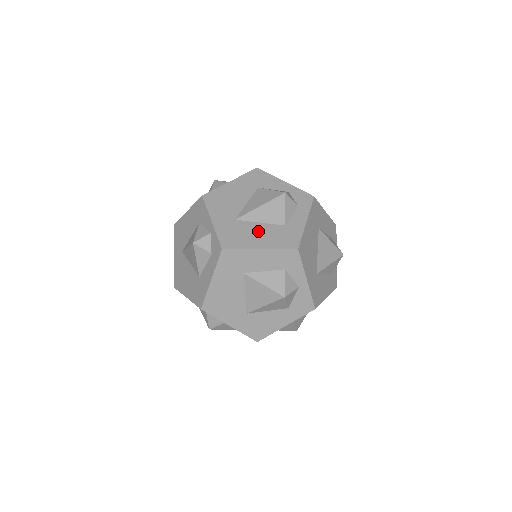
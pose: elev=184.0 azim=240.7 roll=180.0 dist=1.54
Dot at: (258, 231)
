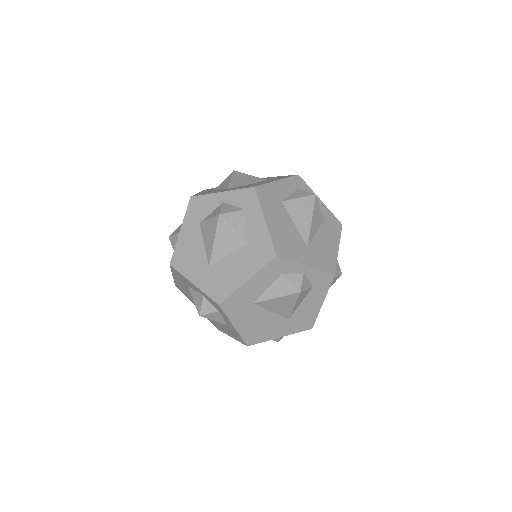
Dot at: (220, 324)
